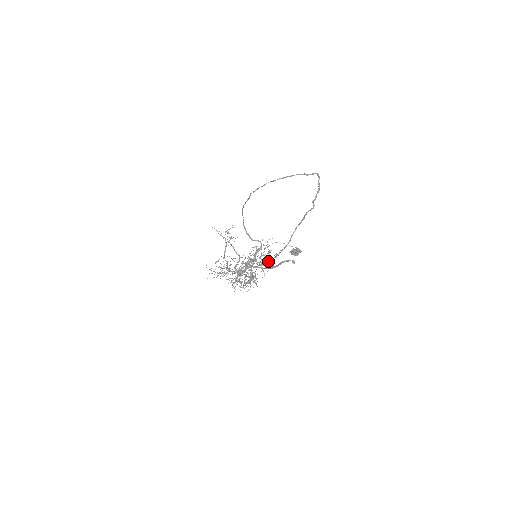
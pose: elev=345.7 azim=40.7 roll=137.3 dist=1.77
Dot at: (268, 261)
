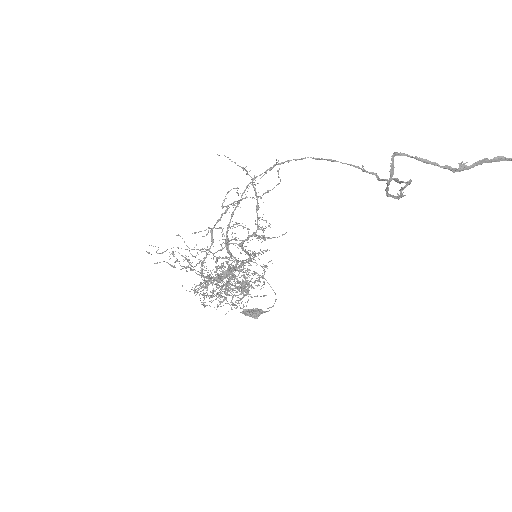
Dot at: (390, 195)
